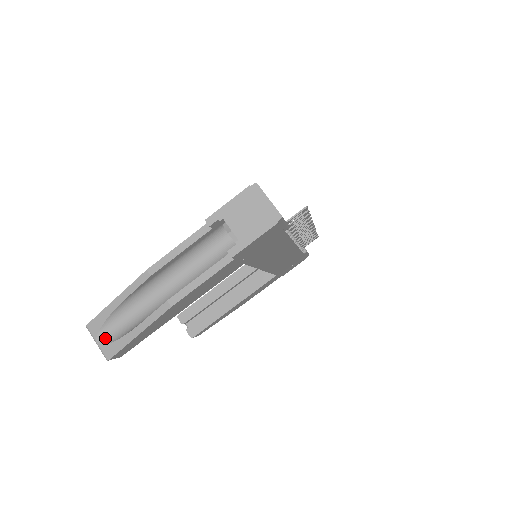
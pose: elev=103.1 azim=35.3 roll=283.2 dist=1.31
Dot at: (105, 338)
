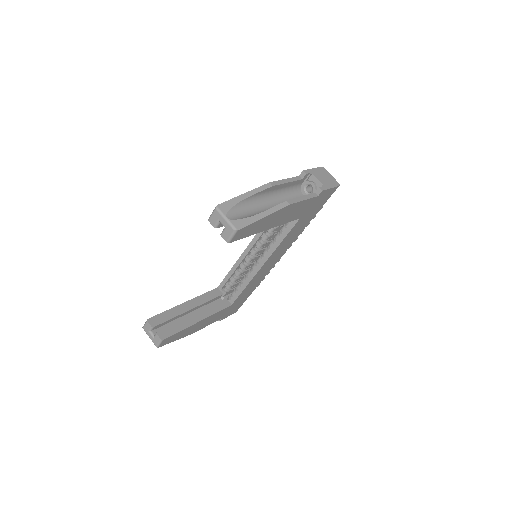
Dot at: (233, 217)
